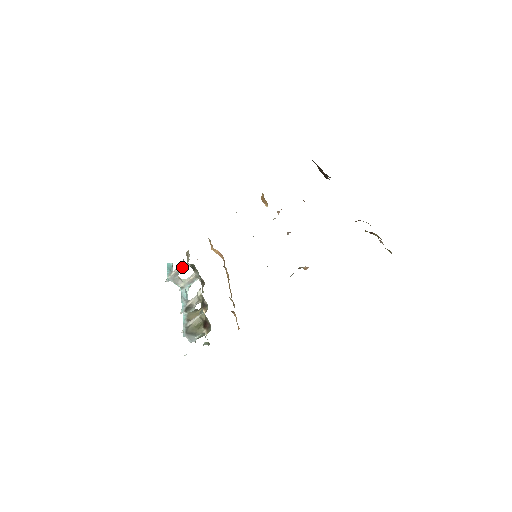
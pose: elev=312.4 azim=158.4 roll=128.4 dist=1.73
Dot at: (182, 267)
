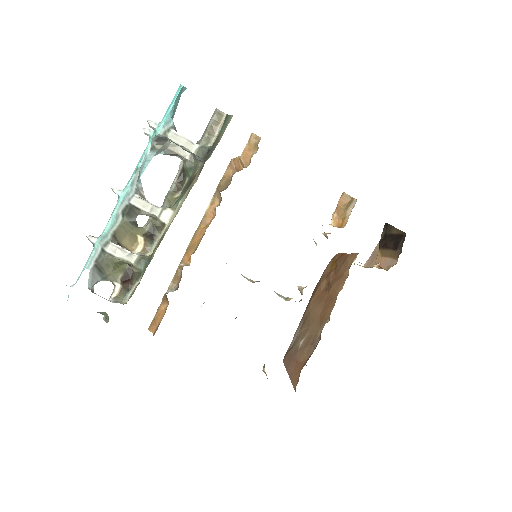
Dot at: (192, 152)
